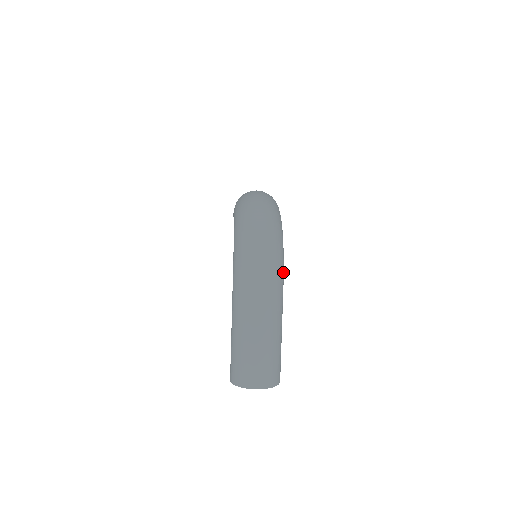
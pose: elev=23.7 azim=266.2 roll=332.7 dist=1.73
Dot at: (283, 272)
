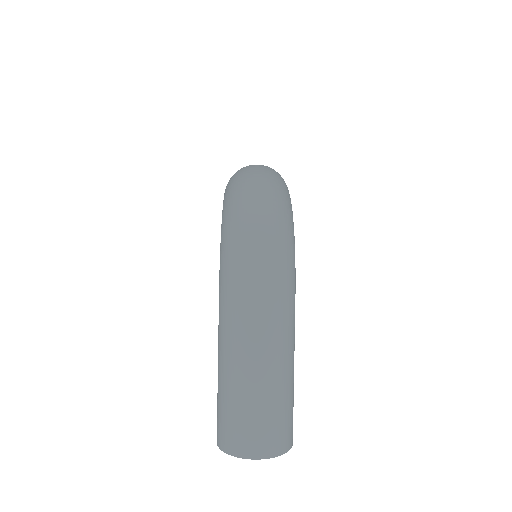
Dot at: (294, 276)
